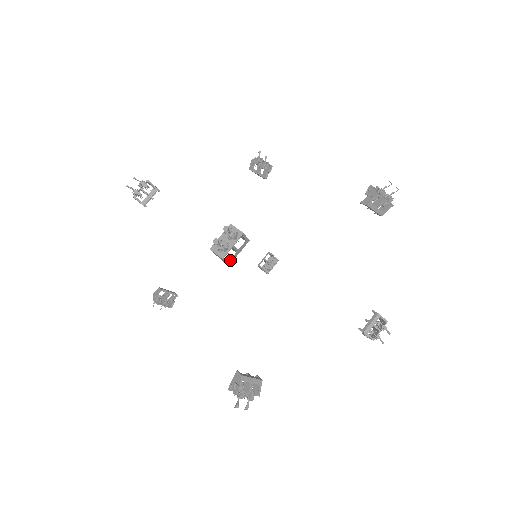
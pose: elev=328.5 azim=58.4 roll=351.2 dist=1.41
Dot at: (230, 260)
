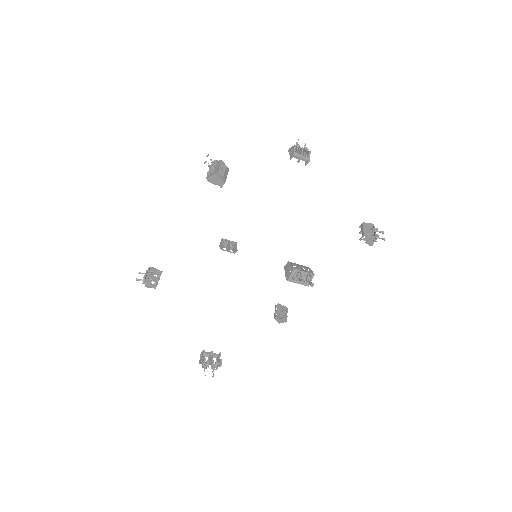
Dot at: (223, 179)
